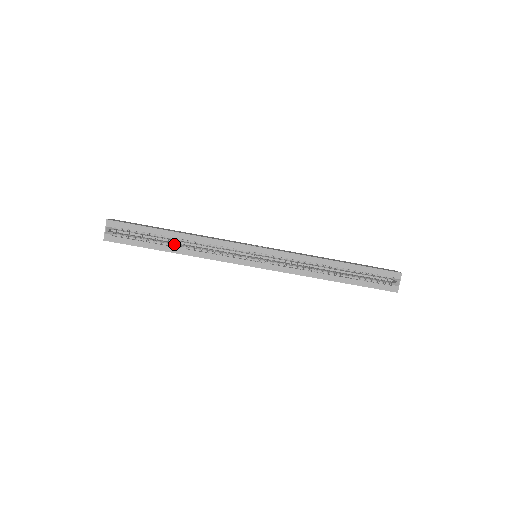
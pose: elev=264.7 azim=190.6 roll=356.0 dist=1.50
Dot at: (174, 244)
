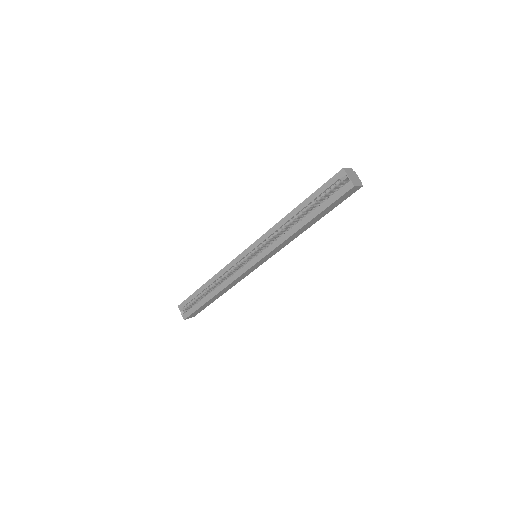
Dot at: (211, 291)
